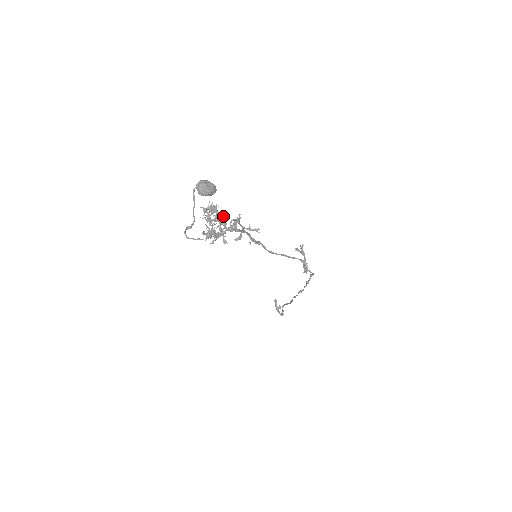
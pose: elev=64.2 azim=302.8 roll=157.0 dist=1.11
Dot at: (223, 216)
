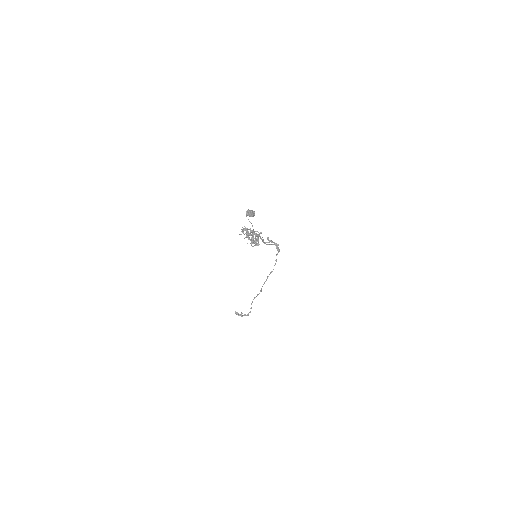
Dot at: occluded
